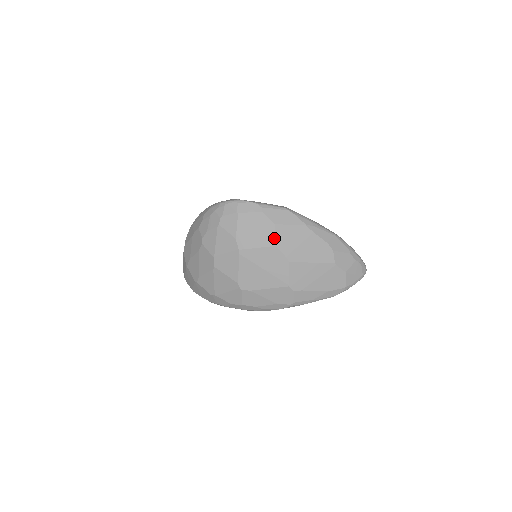
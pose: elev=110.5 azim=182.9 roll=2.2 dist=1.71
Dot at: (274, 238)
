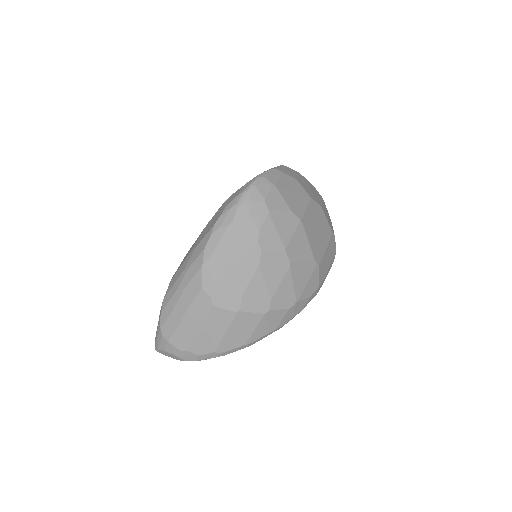
Dot at: (305, 192)
